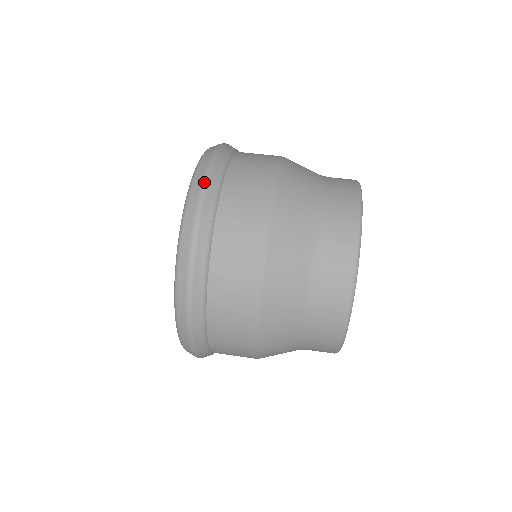
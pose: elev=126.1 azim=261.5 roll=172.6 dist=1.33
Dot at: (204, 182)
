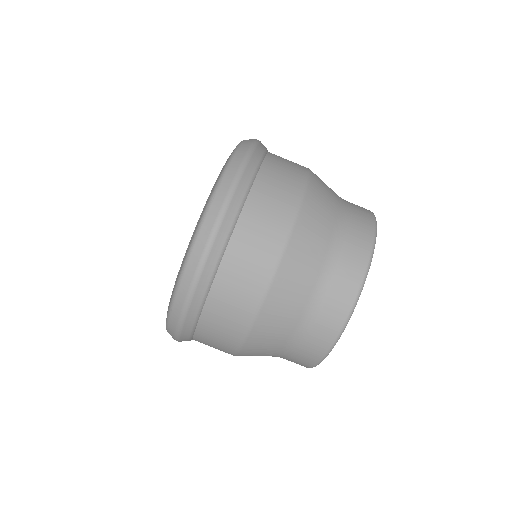
Dot at: (249, 151)
